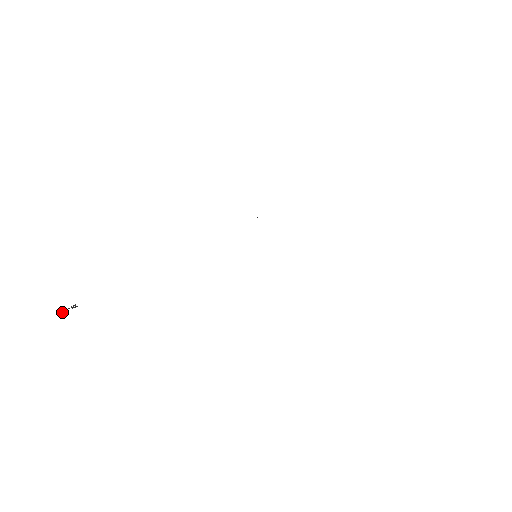
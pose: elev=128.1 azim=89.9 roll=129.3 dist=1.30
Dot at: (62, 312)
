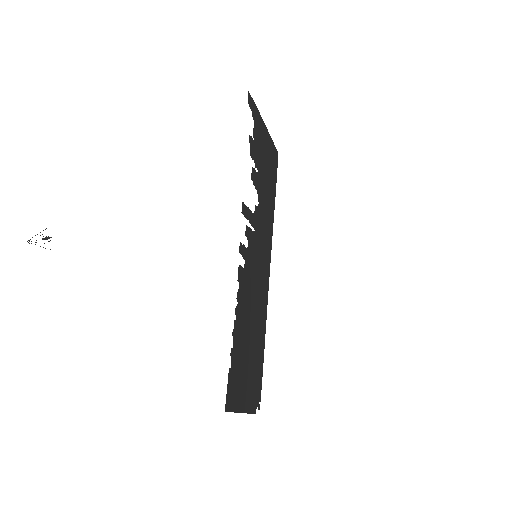
Dot at: occluded
